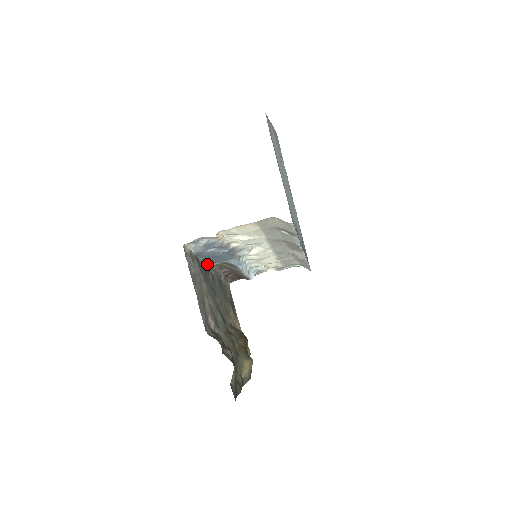
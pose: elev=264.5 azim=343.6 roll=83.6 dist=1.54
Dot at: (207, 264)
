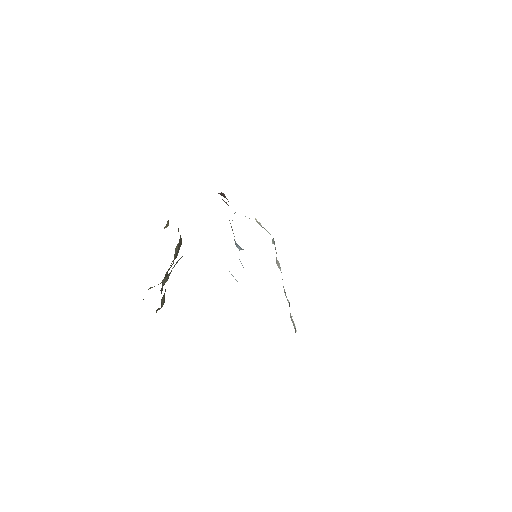
Dot at: occluded
